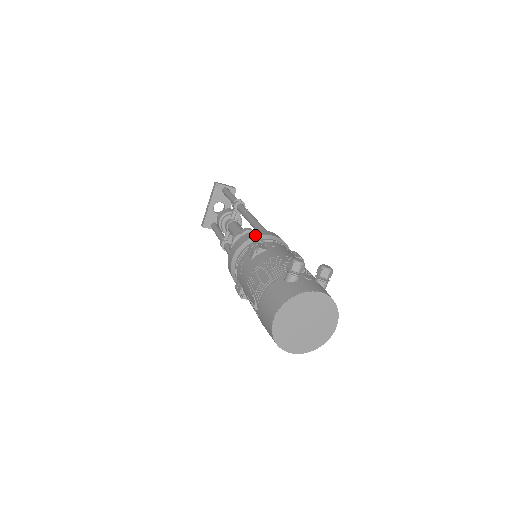
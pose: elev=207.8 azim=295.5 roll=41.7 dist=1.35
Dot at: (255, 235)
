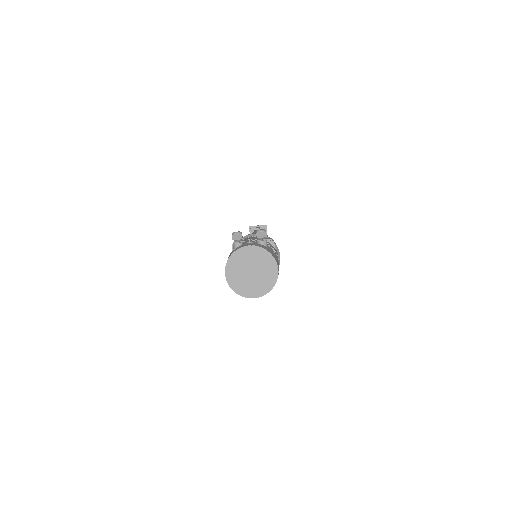
Dot at: occluded
